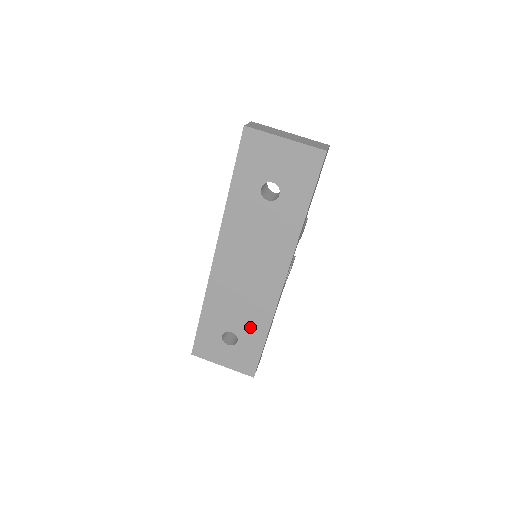
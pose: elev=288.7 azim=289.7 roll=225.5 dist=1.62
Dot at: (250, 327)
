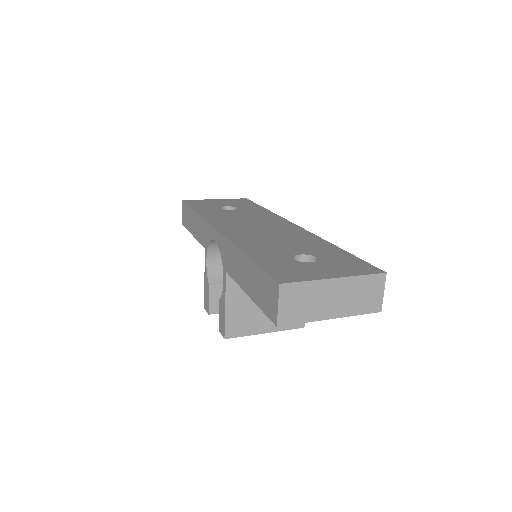
Dot at: (312, 247)
